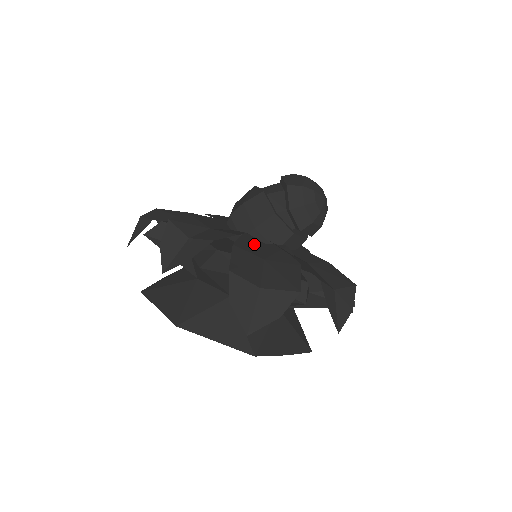
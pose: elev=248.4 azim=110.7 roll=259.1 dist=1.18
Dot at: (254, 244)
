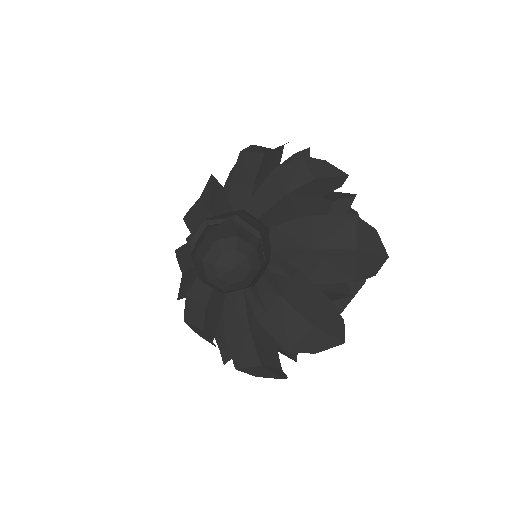
Dot at: (236, 307)
